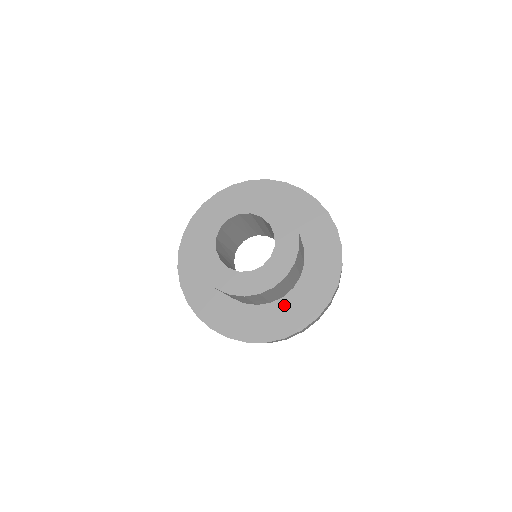
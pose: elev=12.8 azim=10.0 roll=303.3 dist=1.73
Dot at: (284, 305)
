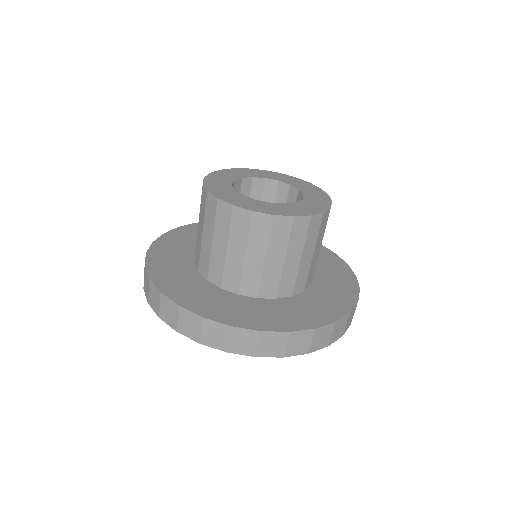
Dot at: (319, 289)
